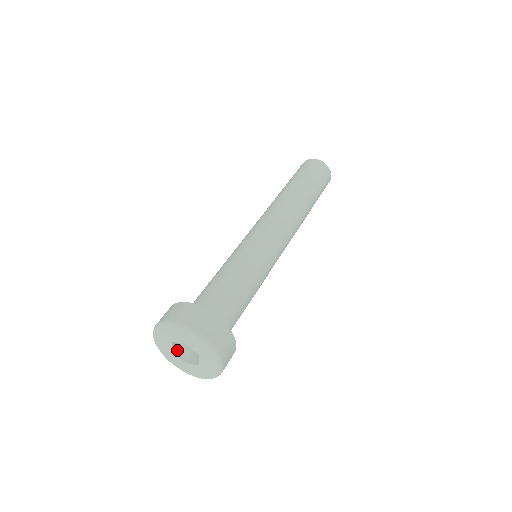
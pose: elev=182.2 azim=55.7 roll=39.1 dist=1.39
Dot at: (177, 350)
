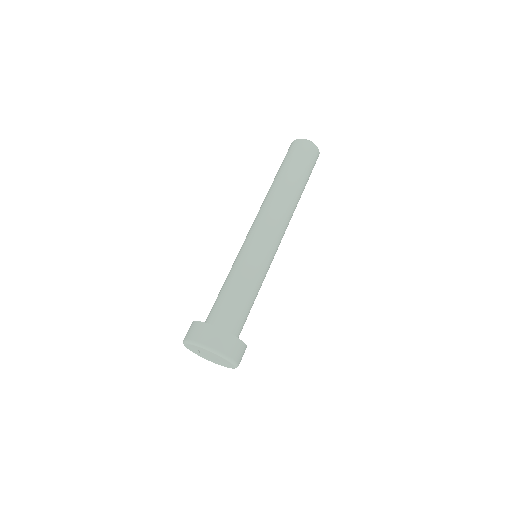
Dot at: occluded
